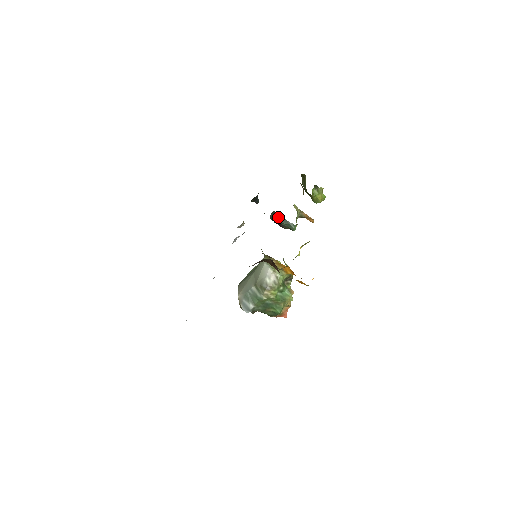
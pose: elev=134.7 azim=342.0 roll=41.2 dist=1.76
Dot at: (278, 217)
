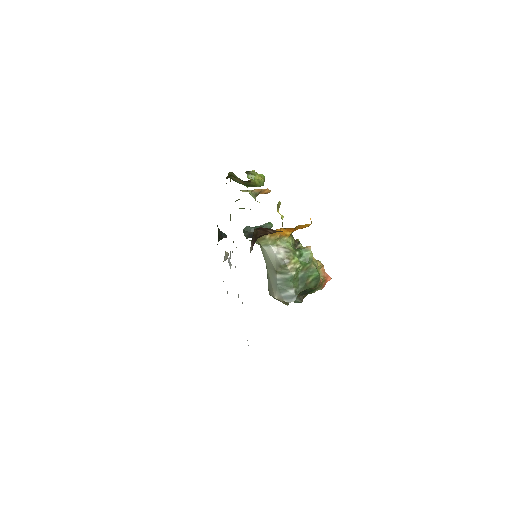
Dot at: (251, 230)
